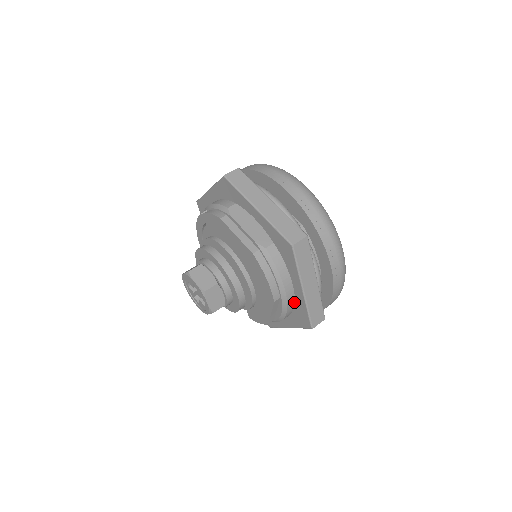
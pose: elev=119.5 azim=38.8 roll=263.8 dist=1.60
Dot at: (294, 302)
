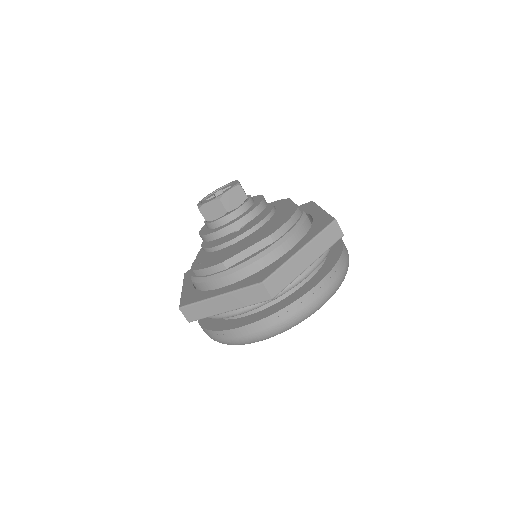
Dot at: (271, 263)
